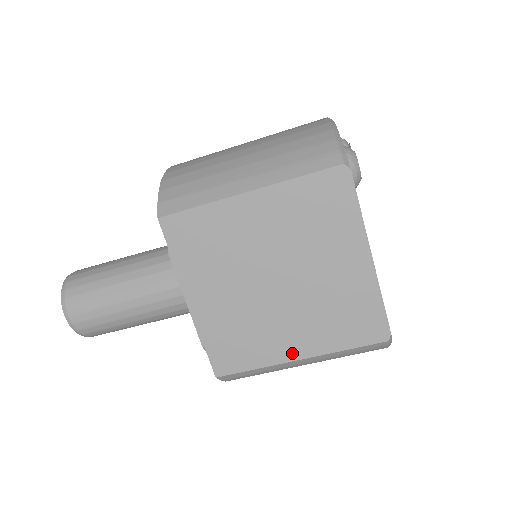
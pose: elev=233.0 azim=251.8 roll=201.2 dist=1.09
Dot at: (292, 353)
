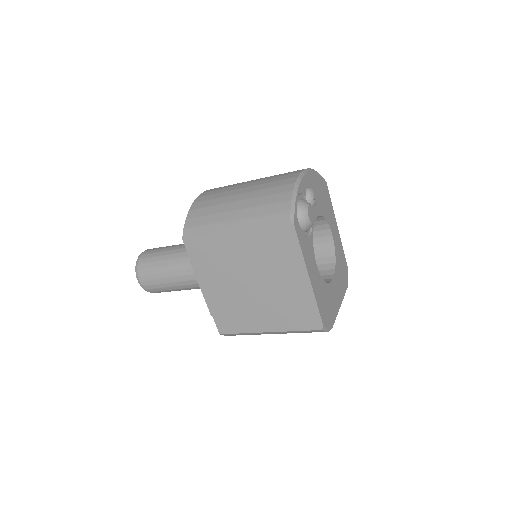
Dot at: (263, 328)
